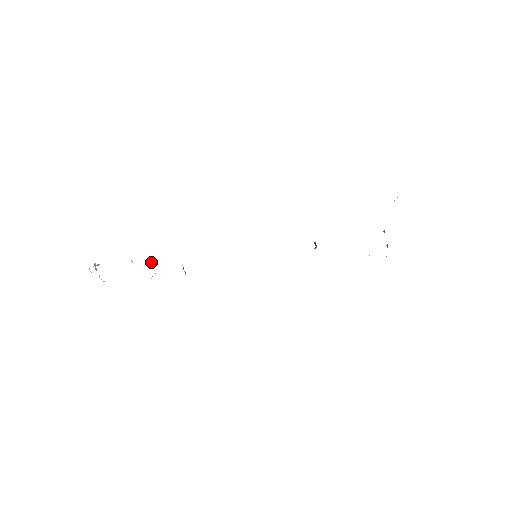
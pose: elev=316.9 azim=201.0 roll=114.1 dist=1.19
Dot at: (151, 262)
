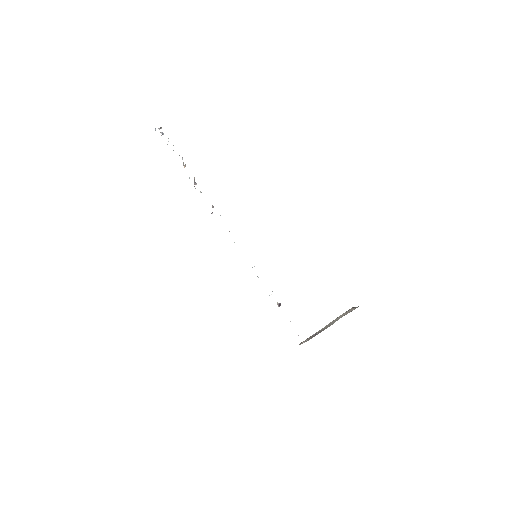
Dot at: occluded
